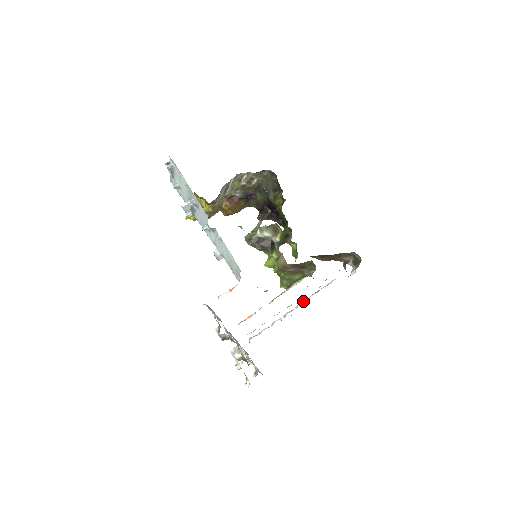
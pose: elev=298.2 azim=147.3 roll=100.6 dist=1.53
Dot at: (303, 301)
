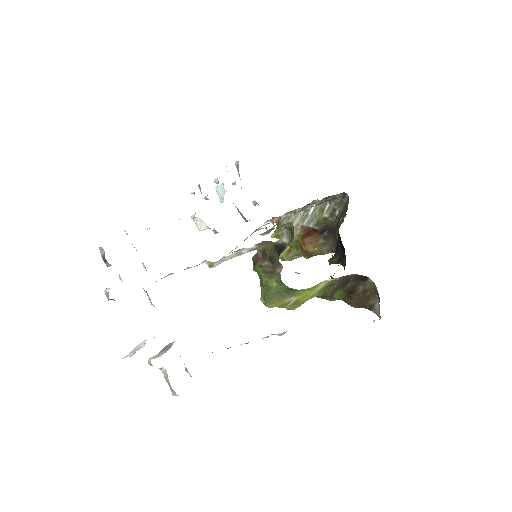
Dot at: (280, 333)
